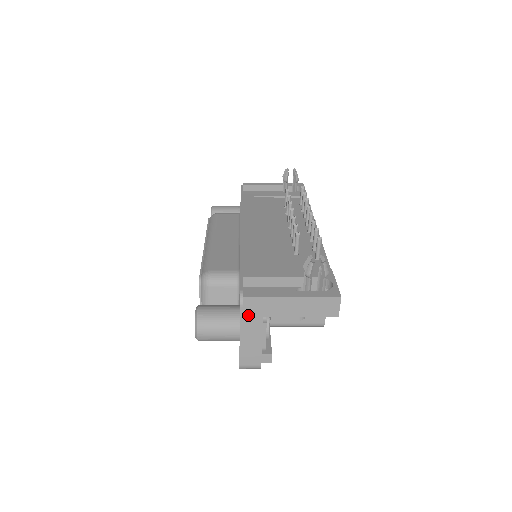
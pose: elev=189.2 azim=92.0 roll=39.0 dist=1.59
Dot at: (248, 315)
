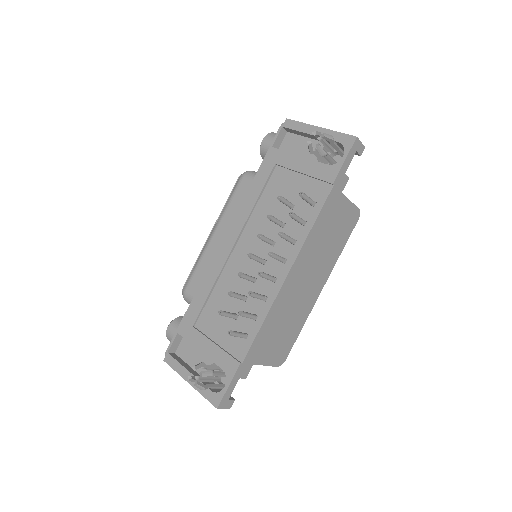
Dot at: occluded
